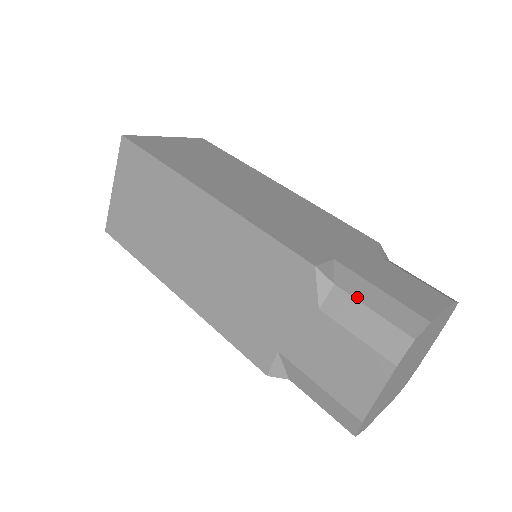
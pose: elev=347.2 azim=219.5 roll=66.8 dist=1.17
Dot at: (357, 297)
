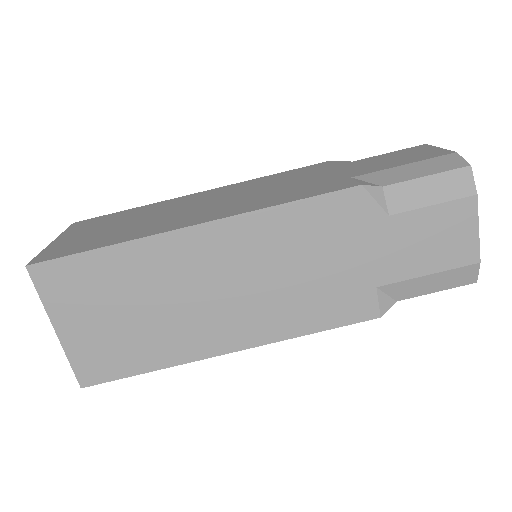
Dot at: (406, 179)
